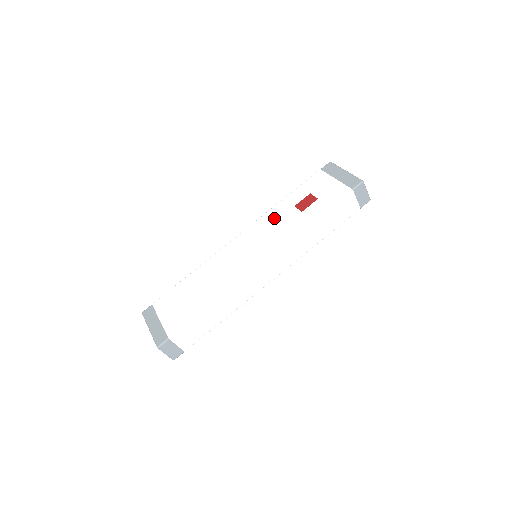
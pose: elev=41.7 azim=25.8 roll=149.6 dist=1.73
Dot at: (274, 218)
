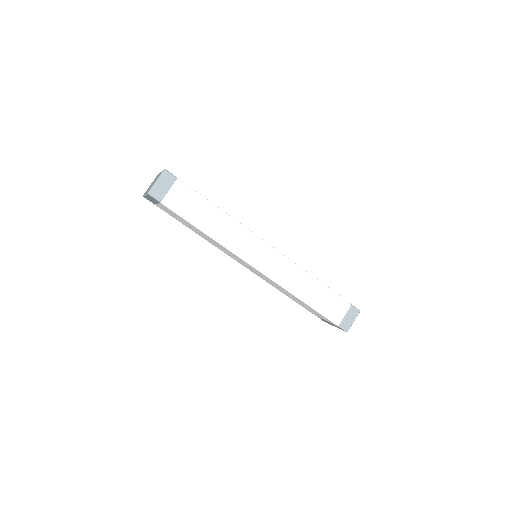
Dot at: occluded
